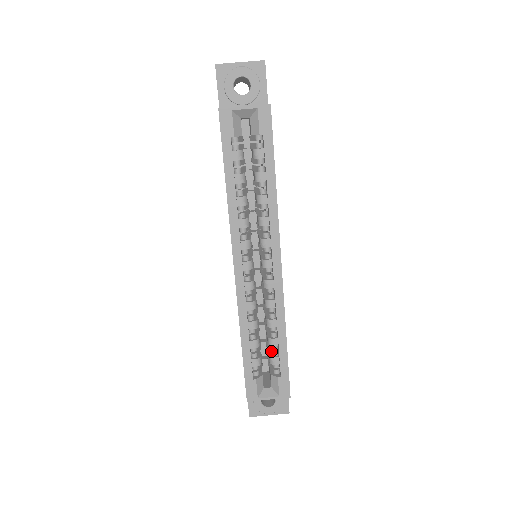
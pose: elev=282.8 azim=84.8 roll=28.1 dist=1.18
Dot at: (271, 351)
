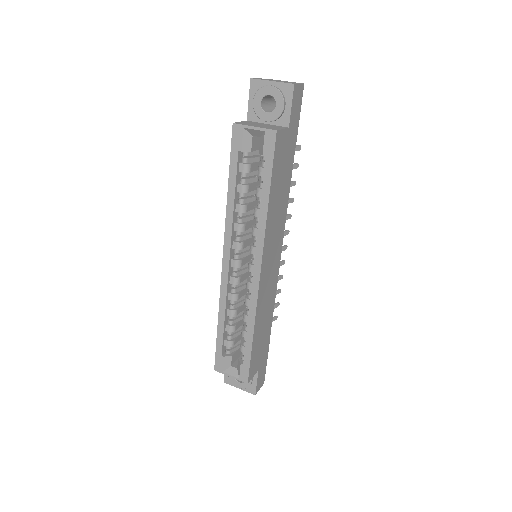
Dot at: (243, 340)
